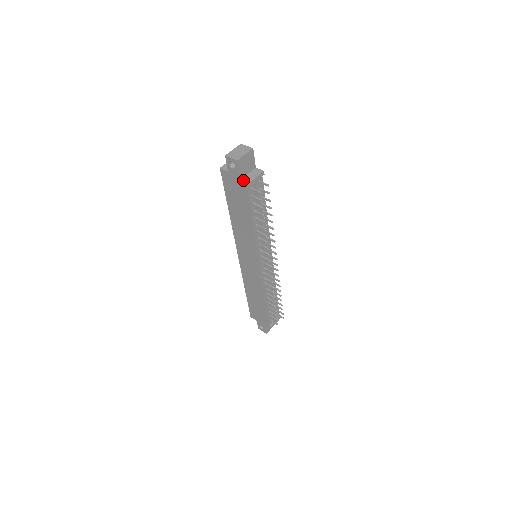
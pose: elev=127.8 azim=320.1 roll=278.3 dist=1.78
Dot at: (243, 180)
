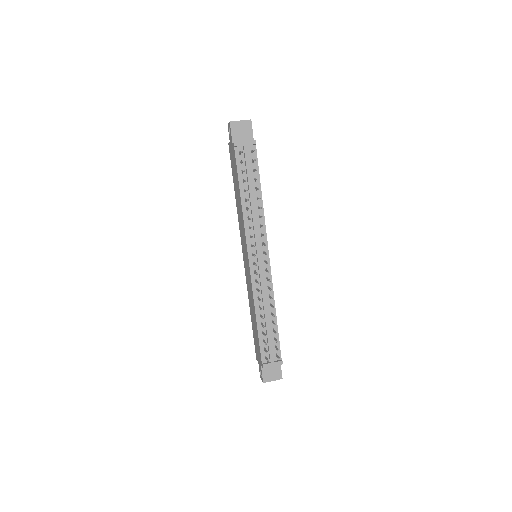
Dot at: (233, 143)
